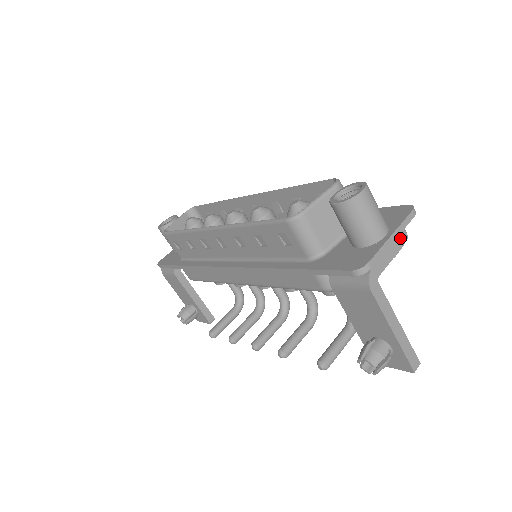
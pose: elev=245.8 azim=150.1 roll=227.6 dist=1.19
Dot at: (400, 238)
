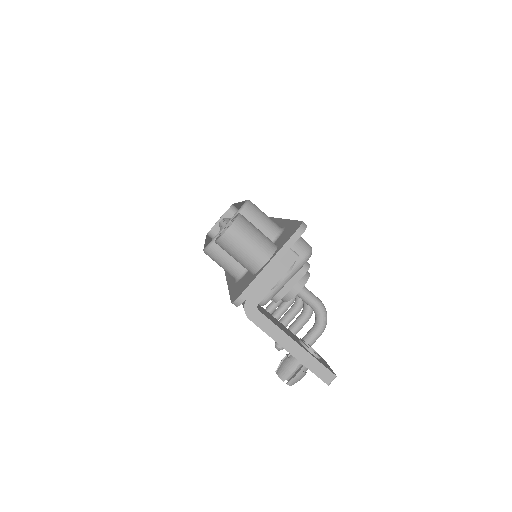
Dot at: (283, 262)
